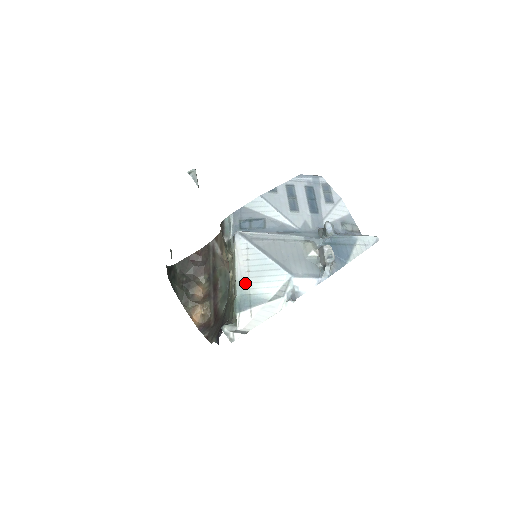
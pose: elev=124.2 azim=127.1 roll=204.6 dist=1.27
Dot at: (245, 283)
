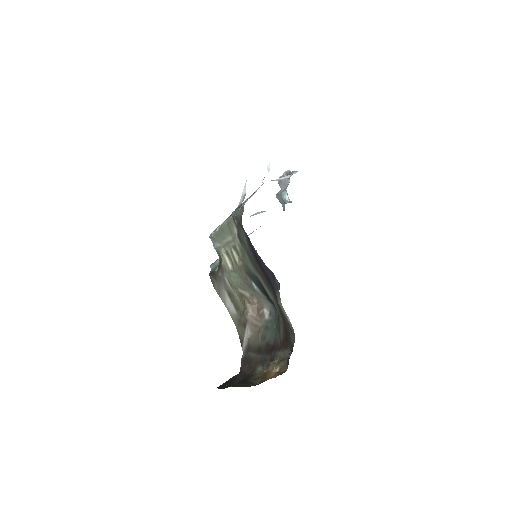
Dot at: occluded
